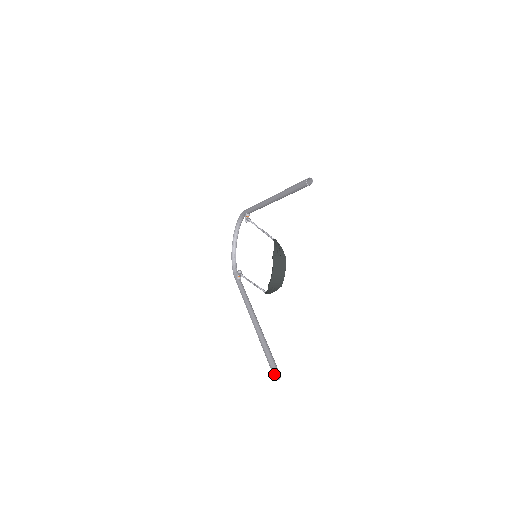
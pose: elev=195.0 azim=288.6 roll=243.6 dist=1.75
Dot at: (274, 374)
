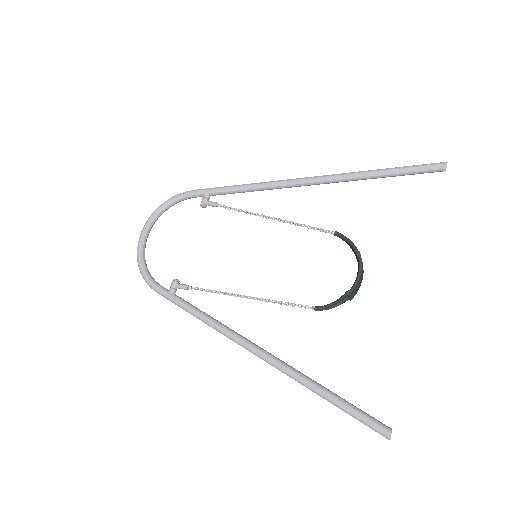
Dot at: (389, 430)
